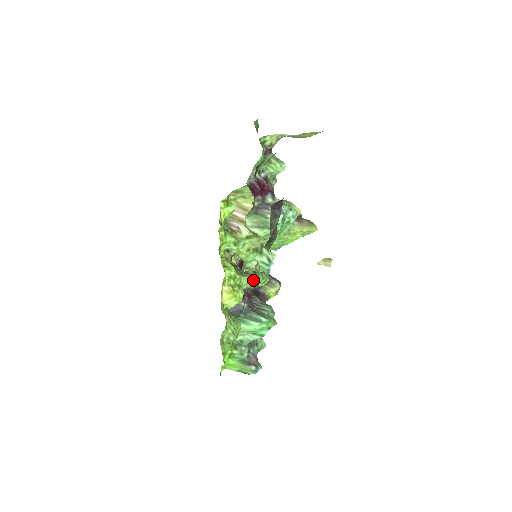
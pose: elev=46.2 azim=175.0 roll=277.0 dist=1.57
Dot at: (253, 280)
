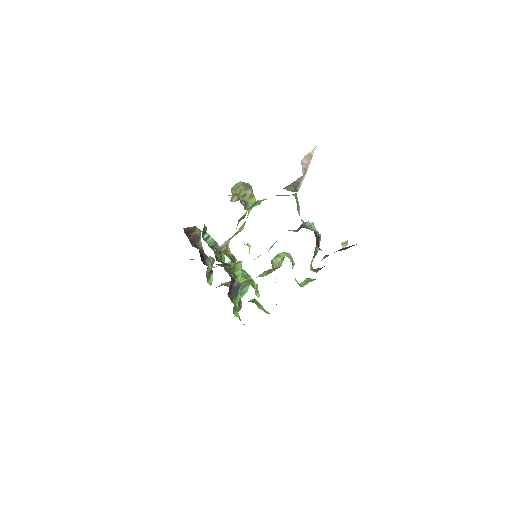
Dot at: (241, 266)
